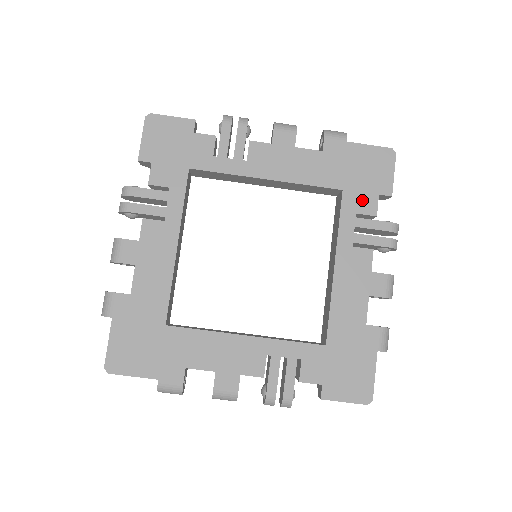
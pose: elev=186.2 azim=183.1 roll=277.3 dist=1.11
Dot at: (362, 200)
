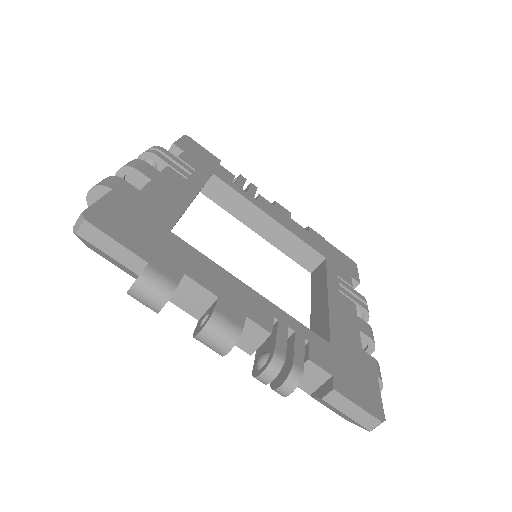
Dot at: (340, 272)
